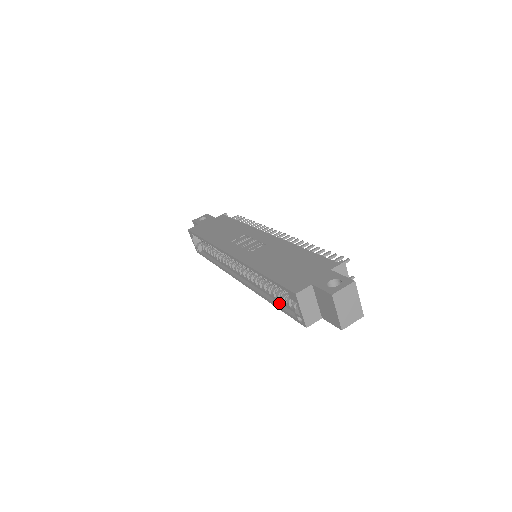
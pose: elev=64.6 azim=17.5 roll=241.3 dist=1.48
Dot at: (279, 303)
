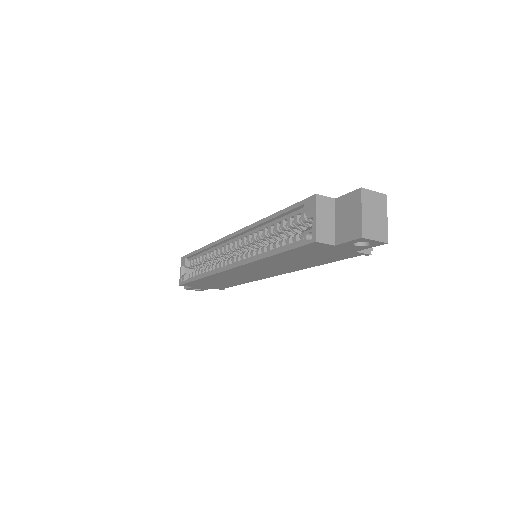
Dot at: (281, 249)
